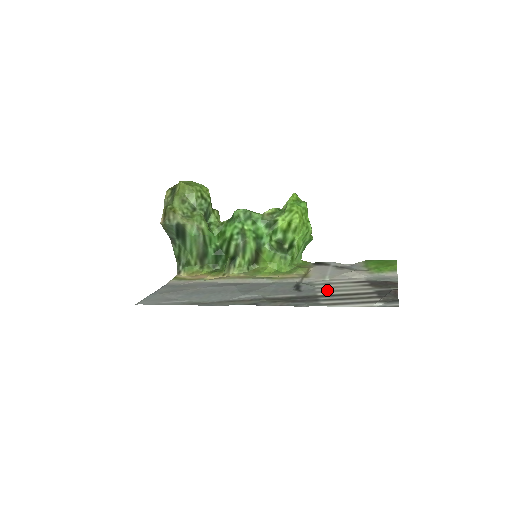
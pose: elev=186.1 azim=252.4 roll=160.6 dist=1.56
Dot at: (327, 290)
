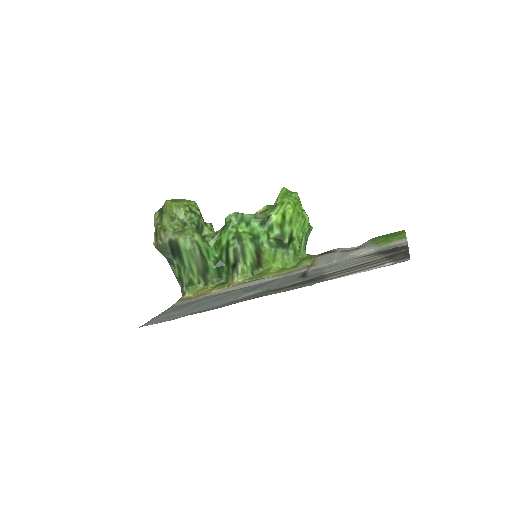
Dot at: (334, 269)
